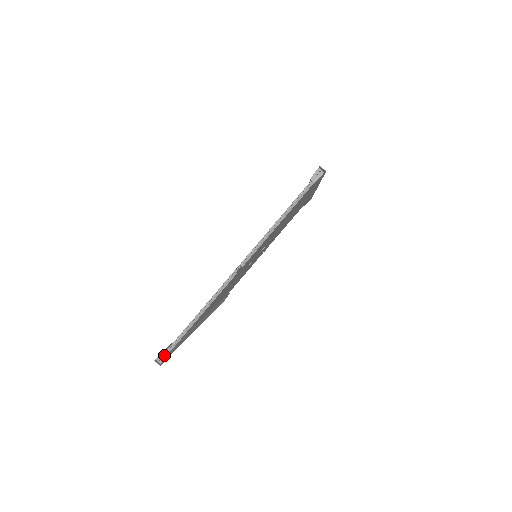
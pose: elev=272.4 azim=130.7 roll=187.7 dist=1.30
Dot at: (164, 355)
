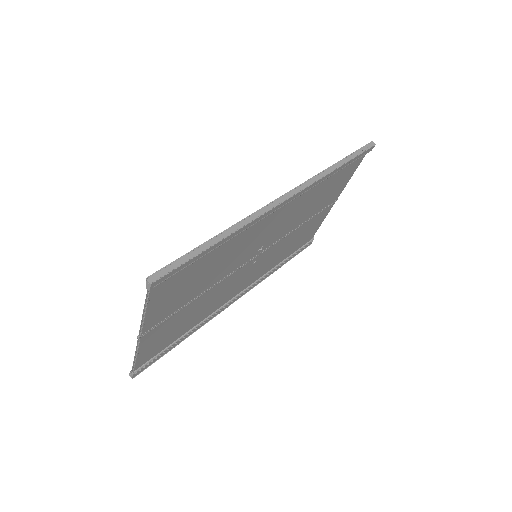
Dot at: (131, 374)
